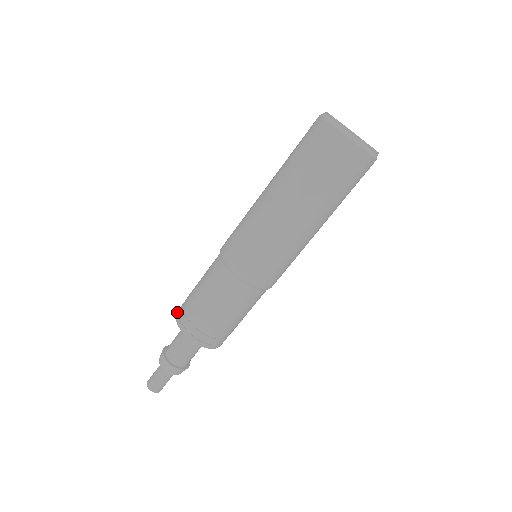
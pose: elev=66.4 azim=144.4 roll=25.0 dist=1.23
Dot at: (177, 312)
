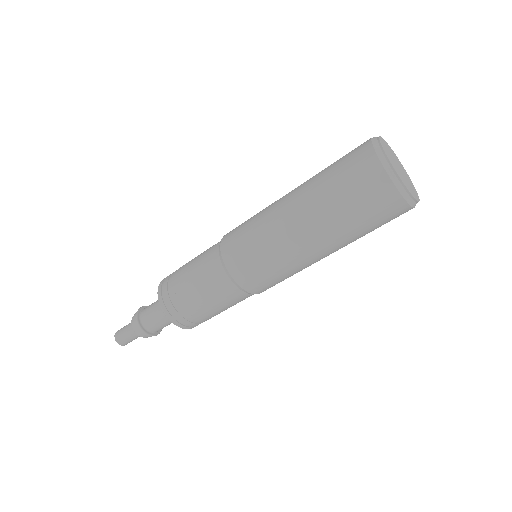
Dot at: (164, 308)
